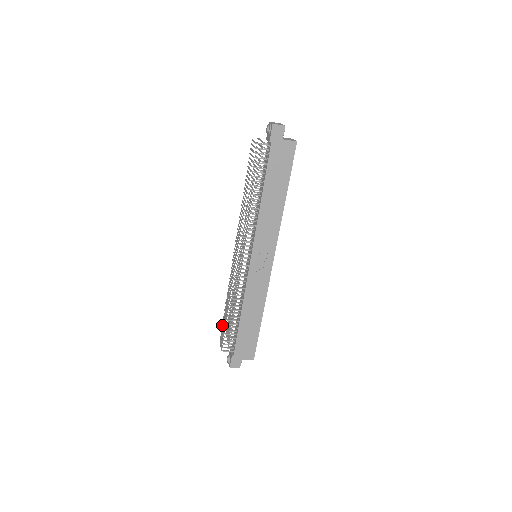
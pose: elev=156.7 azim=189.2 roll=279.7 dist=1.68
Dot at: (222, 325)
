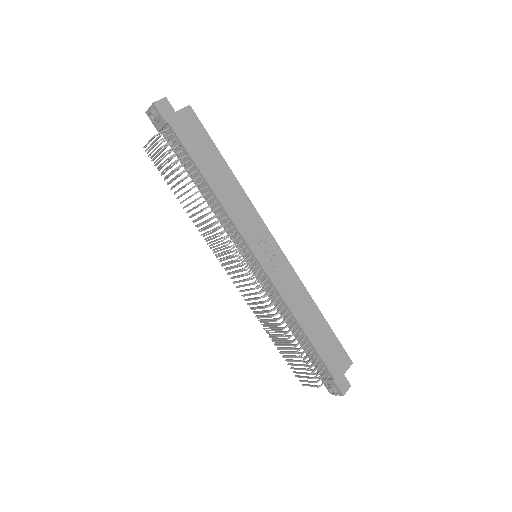
Dot at: occluded
